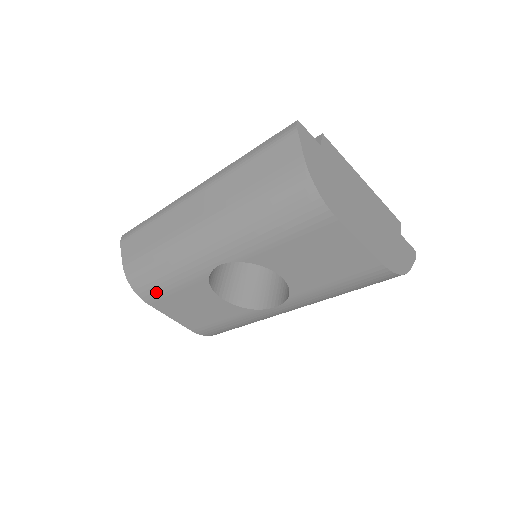
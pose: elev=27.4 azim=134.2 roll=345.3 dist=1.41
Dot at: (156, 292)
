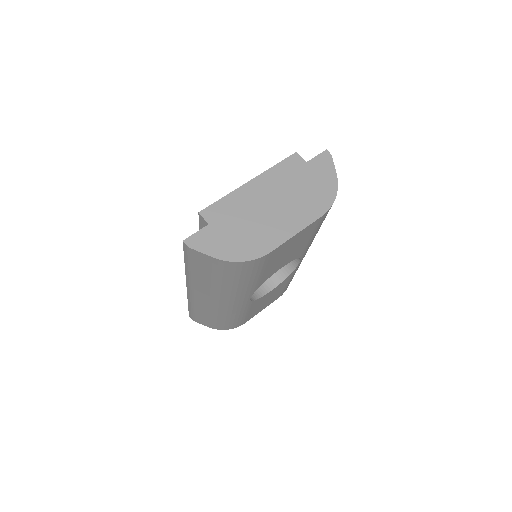
Dot at: (241, 321)
